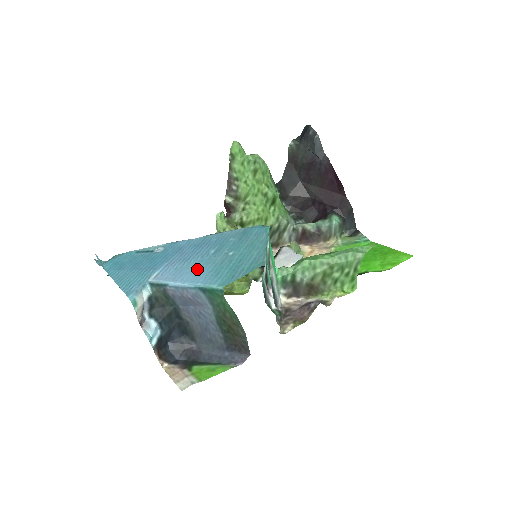
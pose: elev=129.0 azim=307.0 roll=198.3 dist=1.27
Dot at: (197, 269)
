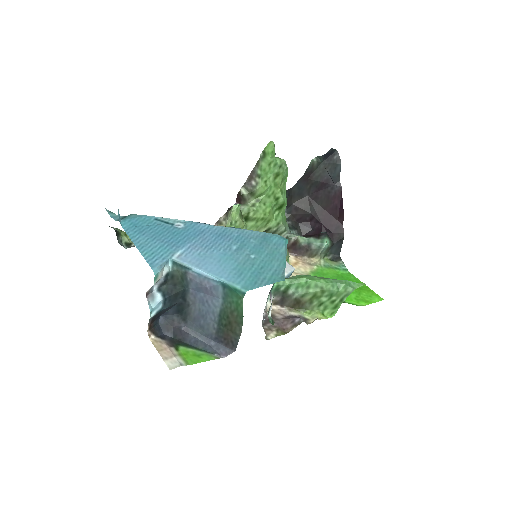
Dot at: (220, 262)
